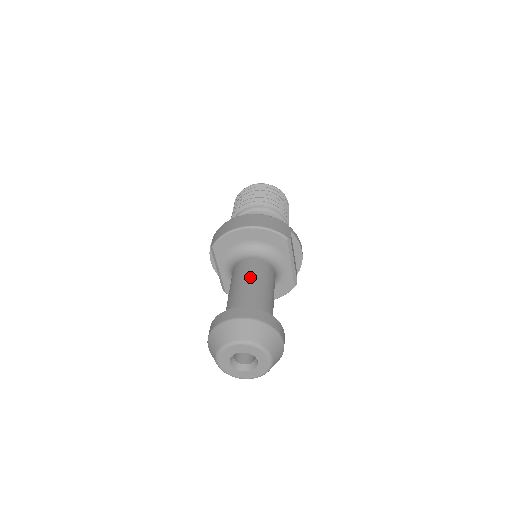
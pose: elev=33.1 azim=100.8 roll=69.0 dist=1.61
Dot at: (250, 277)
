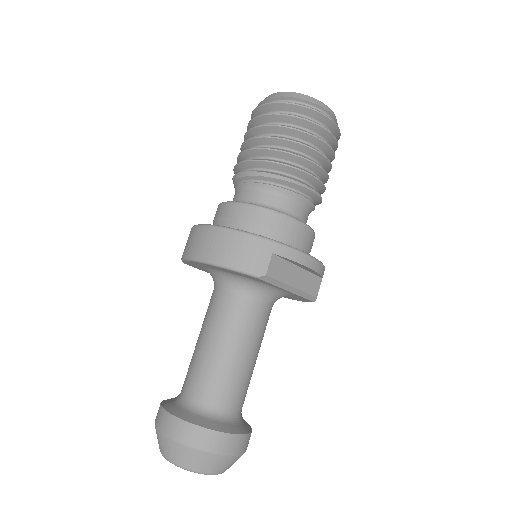
Dot at: (209, 337)
